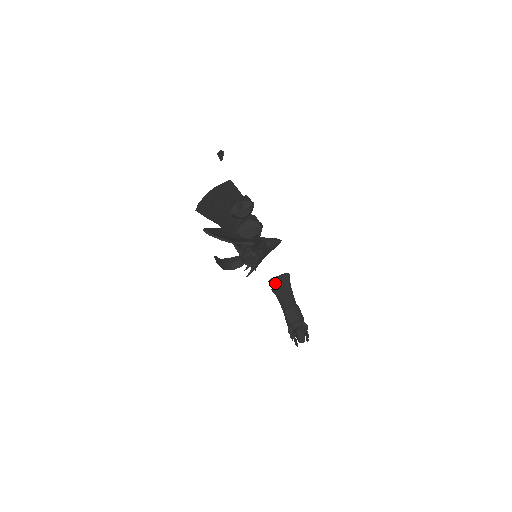
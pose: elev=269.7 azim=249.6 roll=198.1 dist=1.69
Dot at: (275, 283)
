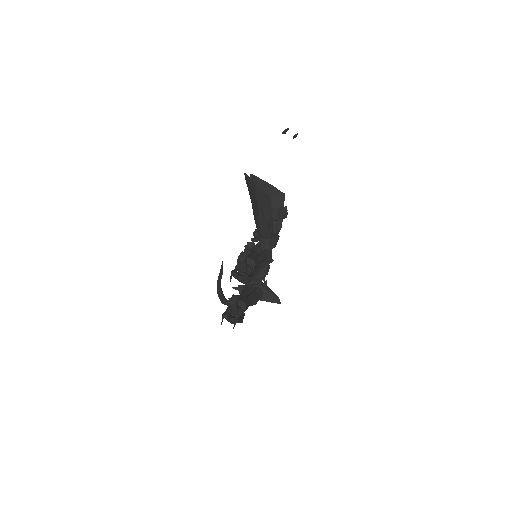
Dot at: (256, 249)
